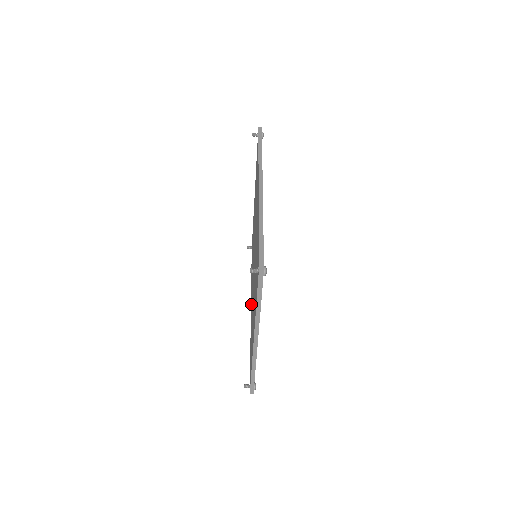
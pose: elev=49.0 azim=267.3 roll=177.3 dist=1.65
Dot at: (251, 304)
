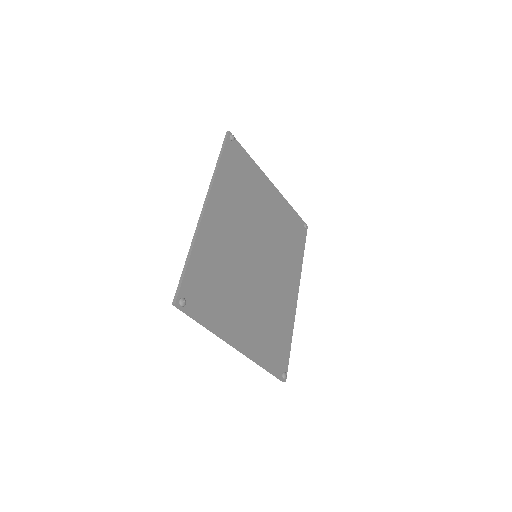
Dot at: occluded
